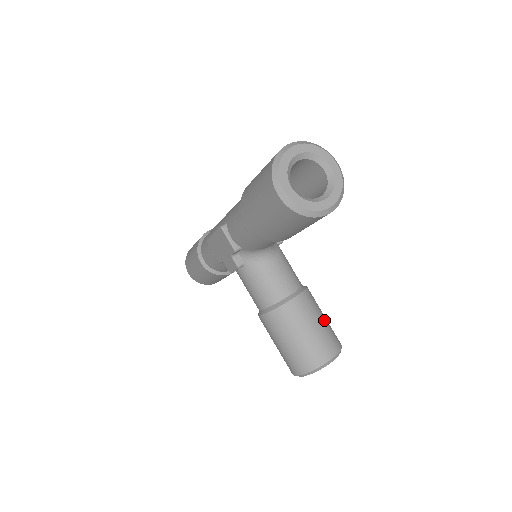
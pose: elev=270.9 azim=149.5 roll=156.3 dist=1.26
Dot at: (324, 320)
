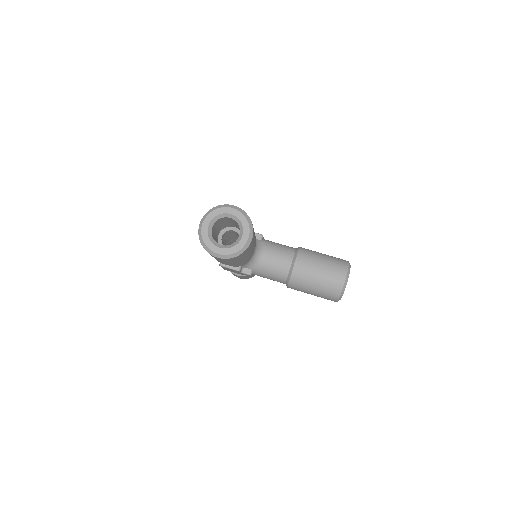
Dot at: (324, 260)
